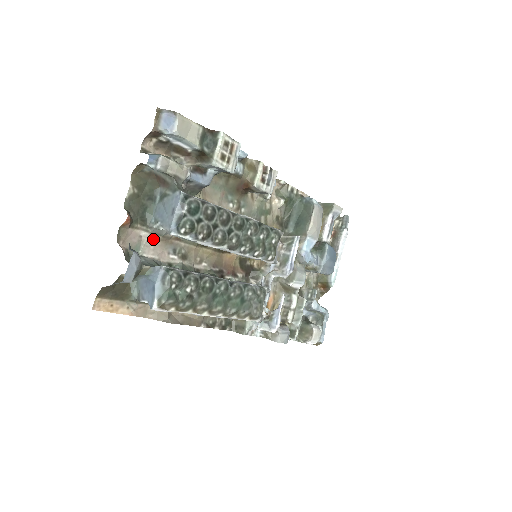
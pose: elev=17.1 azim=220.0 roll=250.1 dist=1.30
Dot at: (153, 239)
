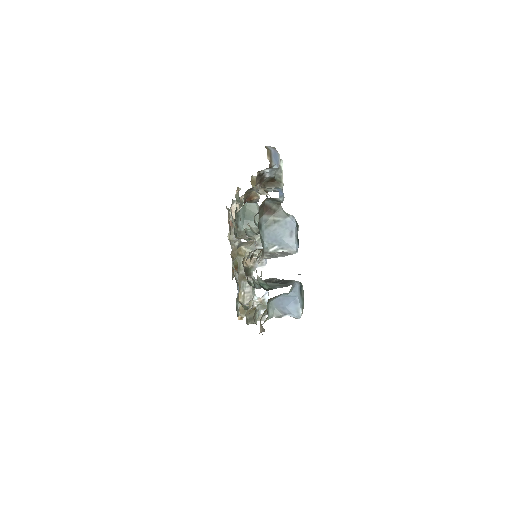
Dot at: occluded
